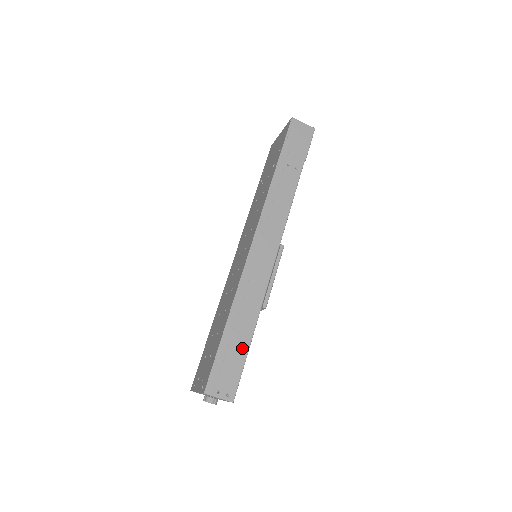
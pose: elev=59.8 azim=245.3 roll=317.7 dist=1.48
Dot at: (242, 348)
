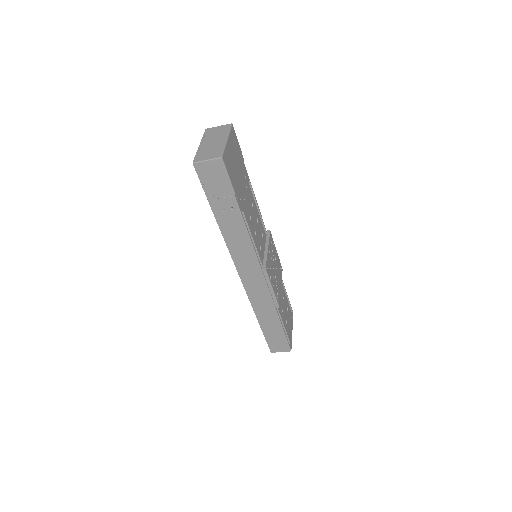
Dot at: (278, 330)
